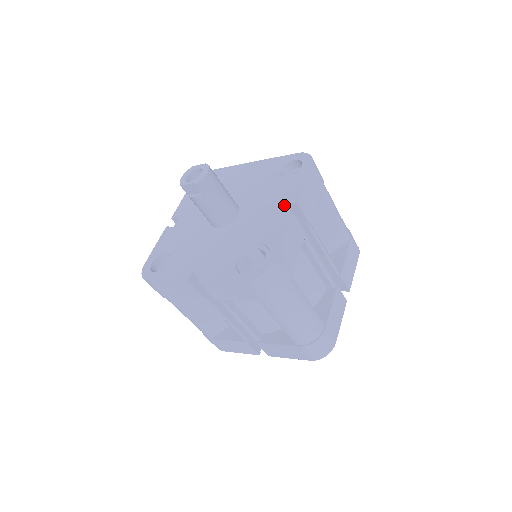
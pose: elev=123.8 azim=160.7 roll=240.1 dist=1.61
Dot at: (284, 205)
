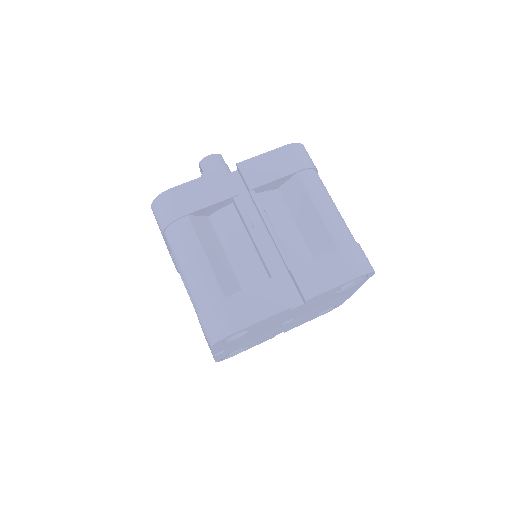
Dot at: (235, 171)
